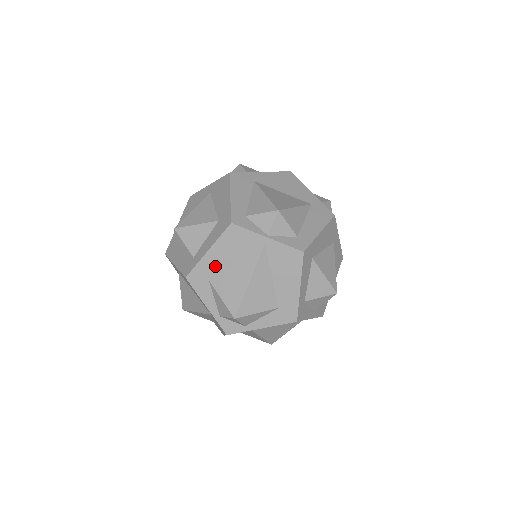
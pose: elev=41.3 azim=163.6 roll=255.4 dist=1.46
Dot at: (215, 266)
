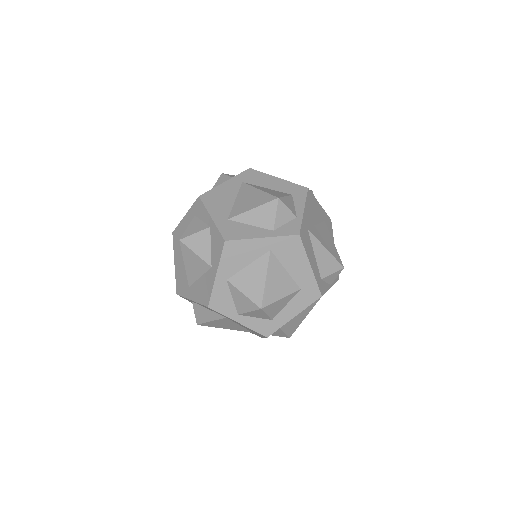
Dot at: occluded
